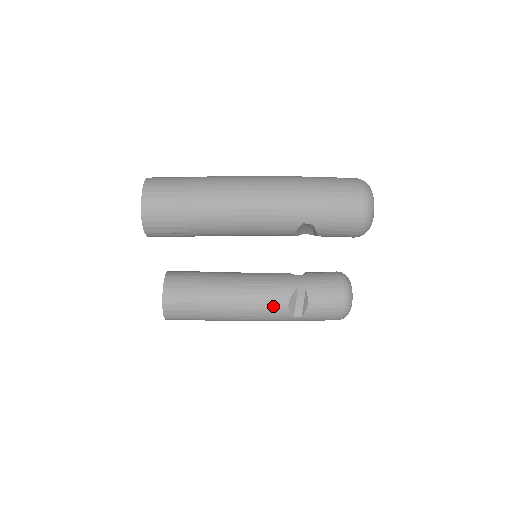
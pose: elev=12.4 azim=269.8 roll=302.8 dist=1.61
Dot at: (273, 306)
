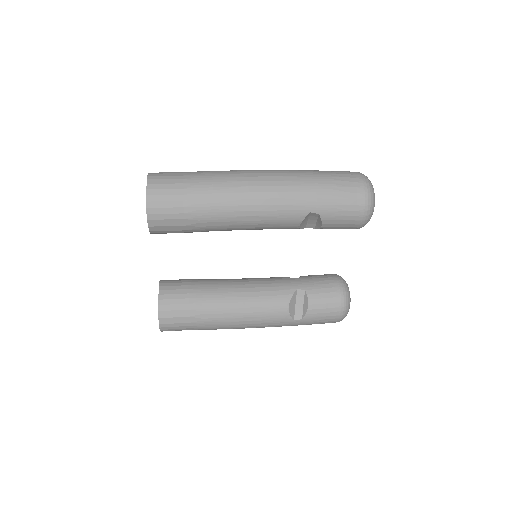
Dot at: (273, 309)
